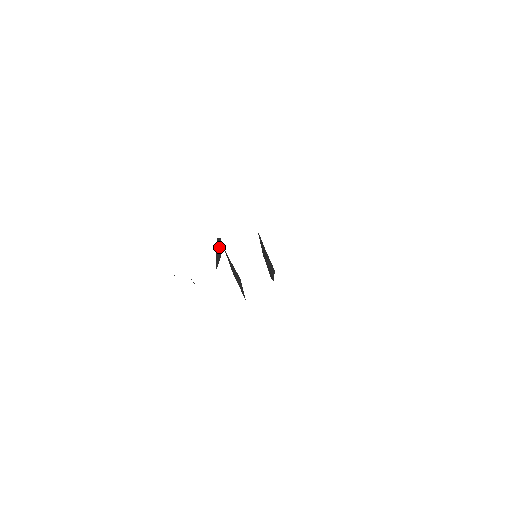
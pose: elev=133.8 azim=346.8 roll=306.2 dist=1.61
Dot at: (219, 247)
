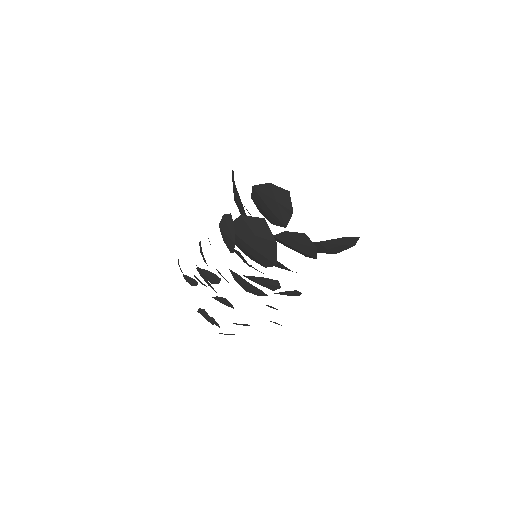
Dot at: (226, 221)
